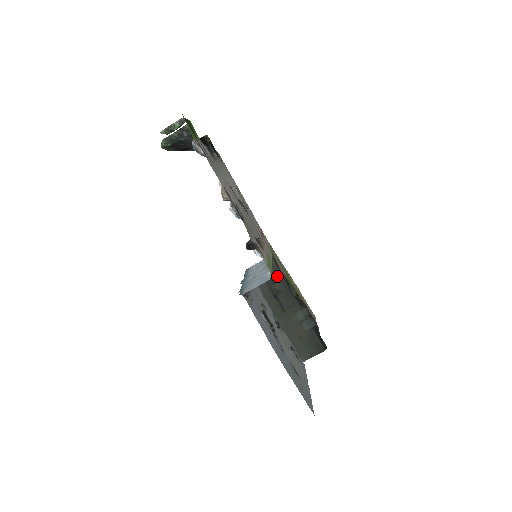
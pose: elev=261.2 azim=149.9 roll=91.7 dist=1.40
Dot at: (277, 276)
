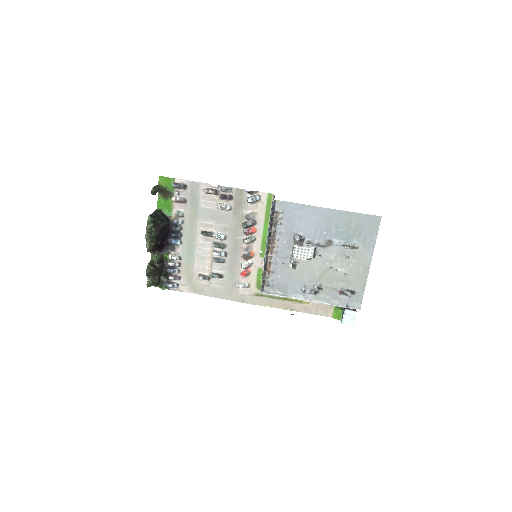
Dot at: occluded
